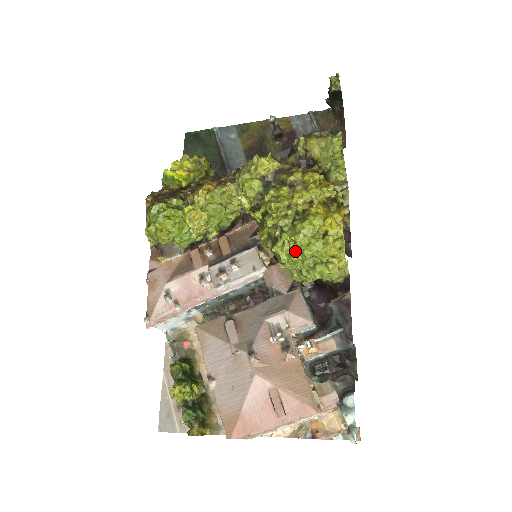
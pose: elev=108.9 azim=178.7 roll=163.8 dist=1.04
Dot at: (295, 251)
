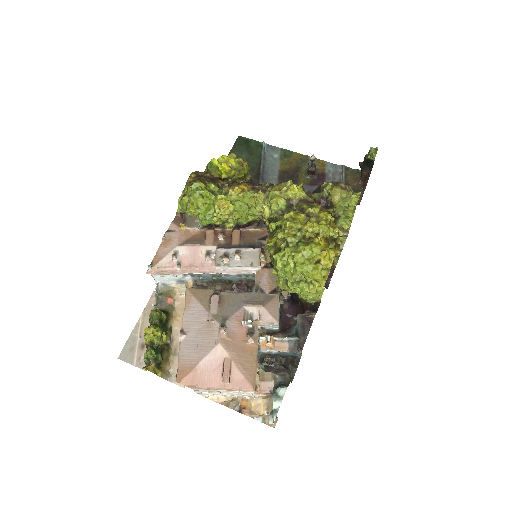
Dot at: (290, 264)
